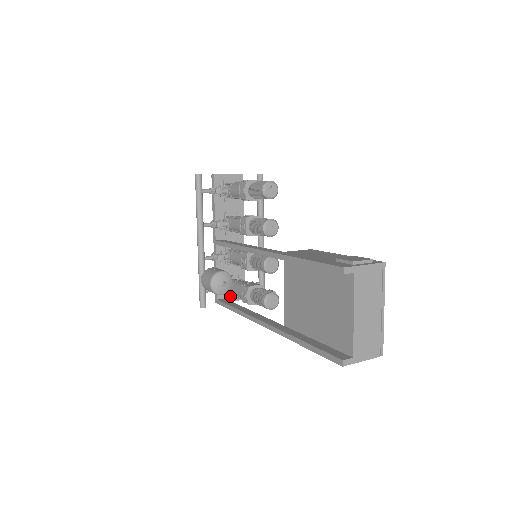
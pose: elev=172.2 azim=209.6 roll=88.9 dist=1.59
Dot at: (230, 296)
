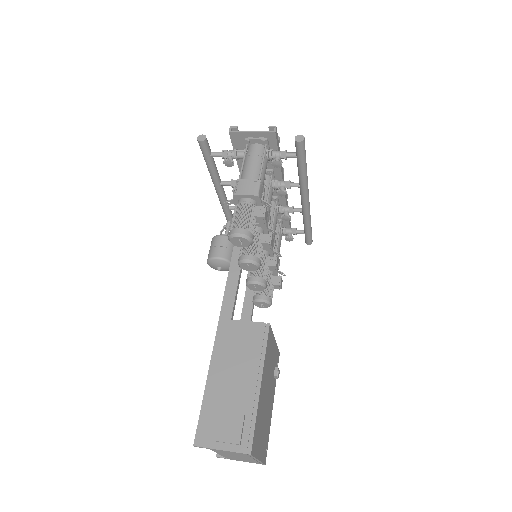
Dot at: occluded
